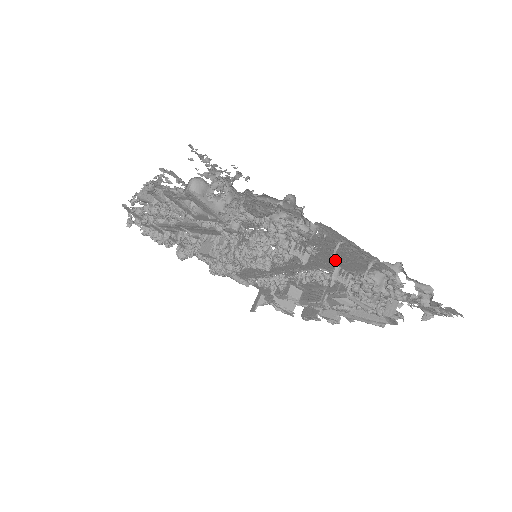
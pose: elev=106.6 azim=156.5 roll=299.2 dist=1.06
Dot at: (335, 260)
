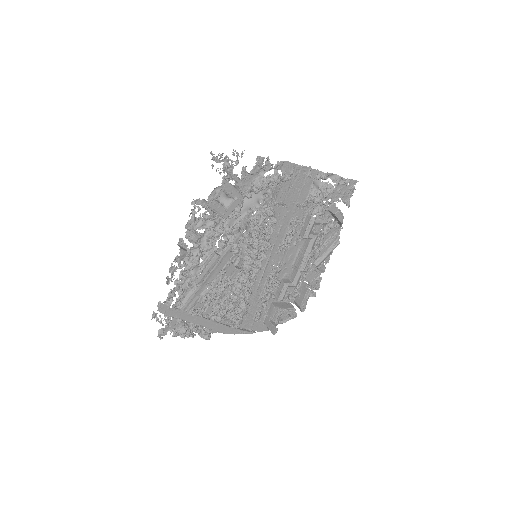
Dot at: (295, 198)
